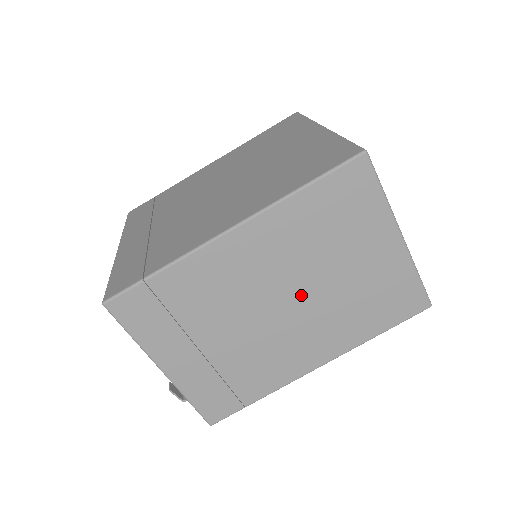
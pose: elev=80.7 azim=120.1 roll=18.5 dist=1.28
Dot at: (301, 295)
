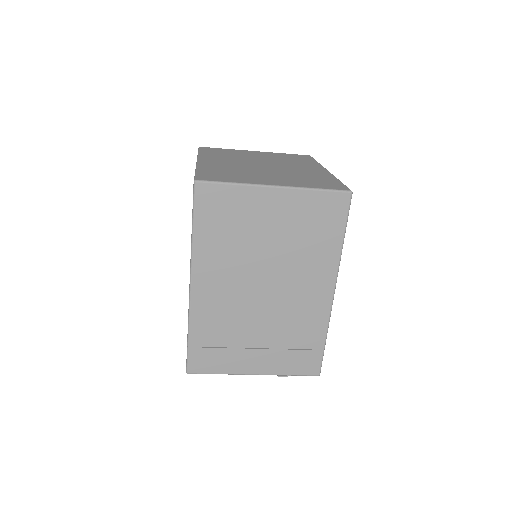
Dot at: (267, 273)
